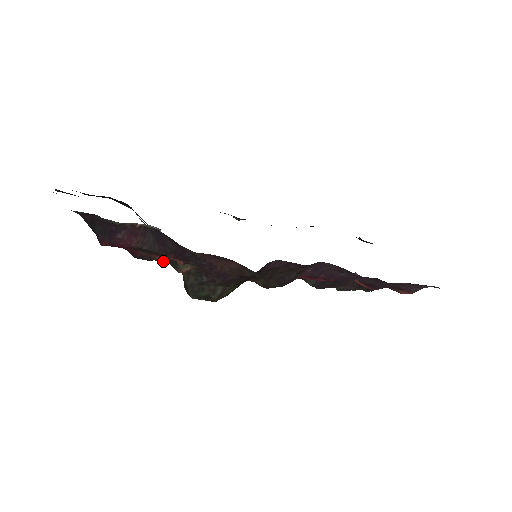
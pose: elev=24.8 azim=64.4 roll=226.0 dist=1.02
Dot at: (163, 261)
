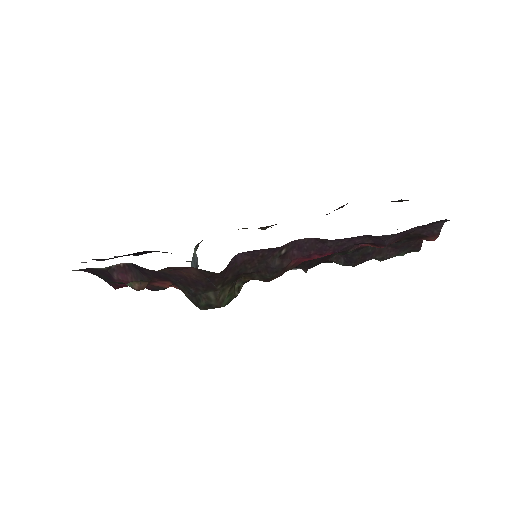
Dot at: (163, 286)
